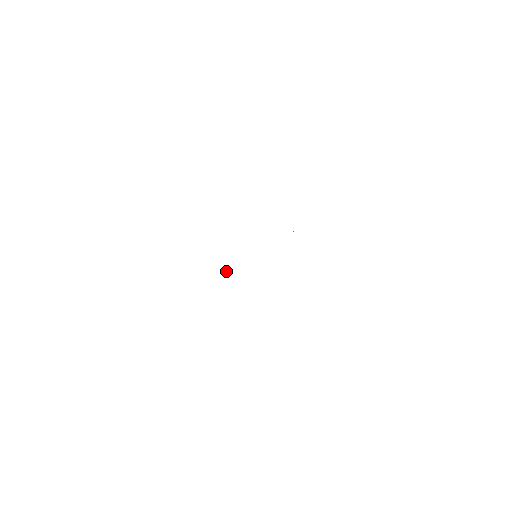
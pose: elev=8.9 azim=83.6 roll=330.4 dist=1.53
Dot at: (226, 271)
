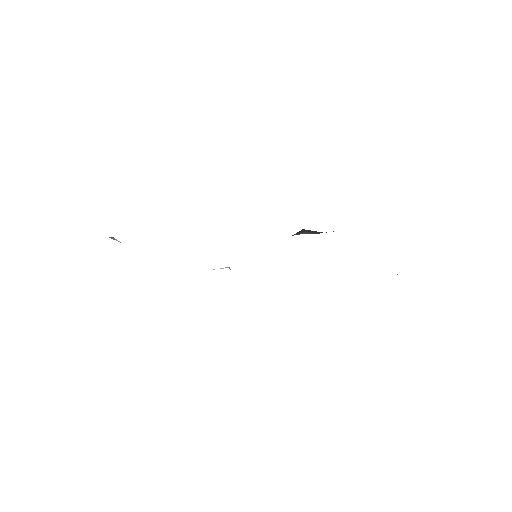
Dot at: (222, 268)
